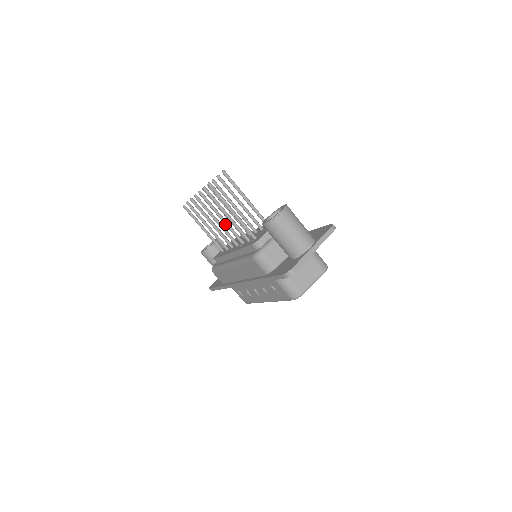
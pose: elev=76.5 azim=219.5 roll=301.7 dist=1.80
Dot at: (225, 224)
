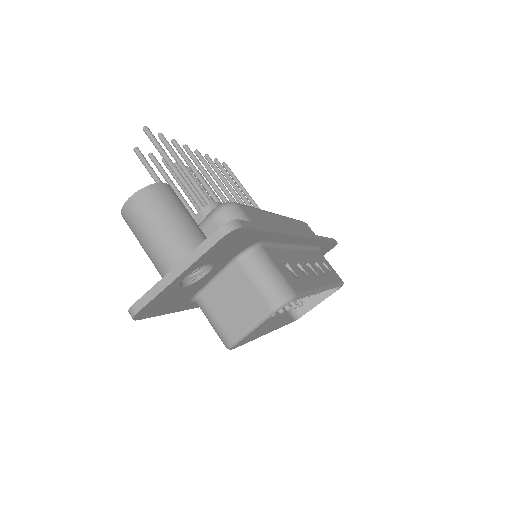
Dot at: occluded
